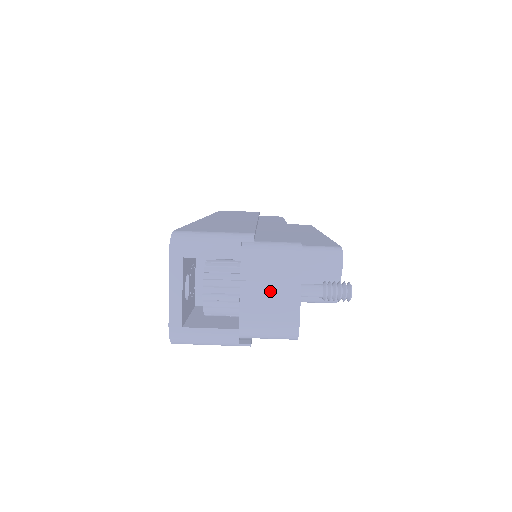
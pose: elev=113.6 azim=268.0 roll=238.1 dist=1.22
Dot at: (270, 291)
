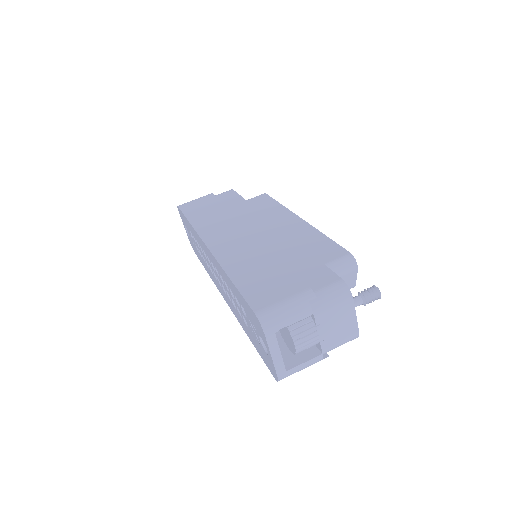
Dot at: (337, 323)
